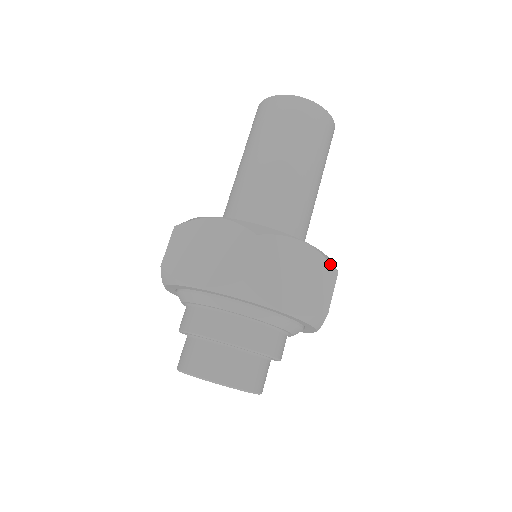
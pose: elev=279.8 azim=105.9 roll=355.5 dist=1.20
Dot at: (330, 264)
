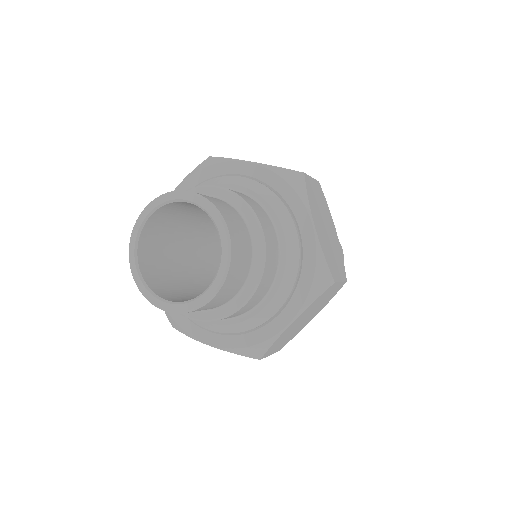
Dot at: (344, 268)
